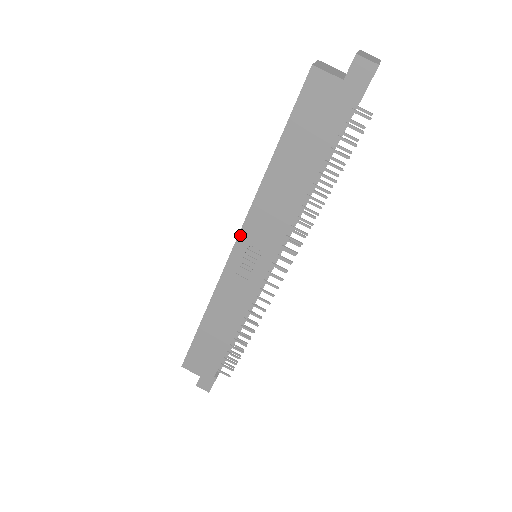
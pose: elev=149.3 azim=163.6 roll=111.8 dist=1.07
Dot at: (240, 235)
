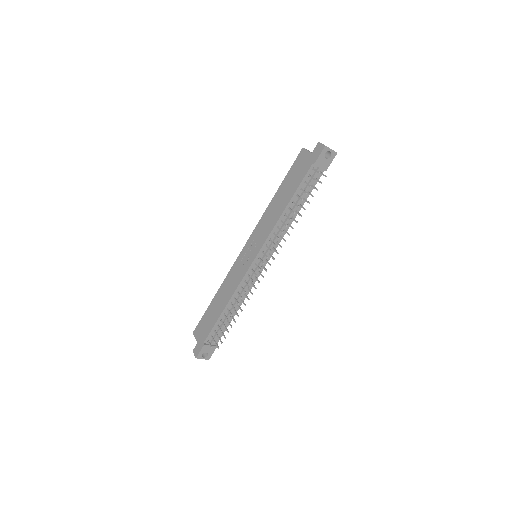
Dot at: (251, 236)
